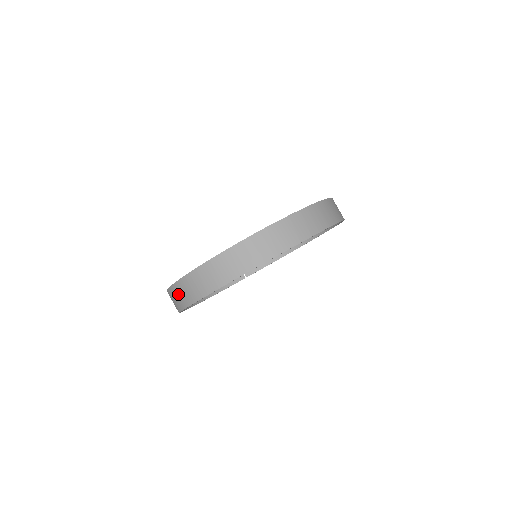
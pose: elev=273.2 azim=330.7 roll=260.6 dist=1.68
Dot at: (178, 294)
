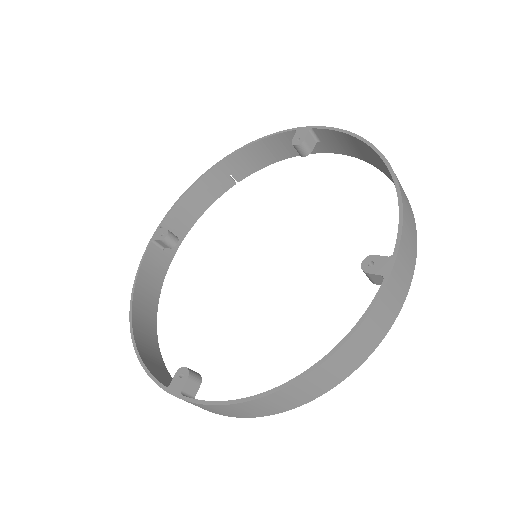
Dot at: occluded
